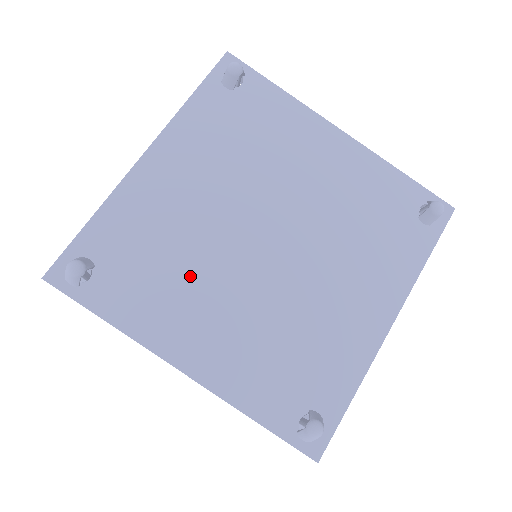
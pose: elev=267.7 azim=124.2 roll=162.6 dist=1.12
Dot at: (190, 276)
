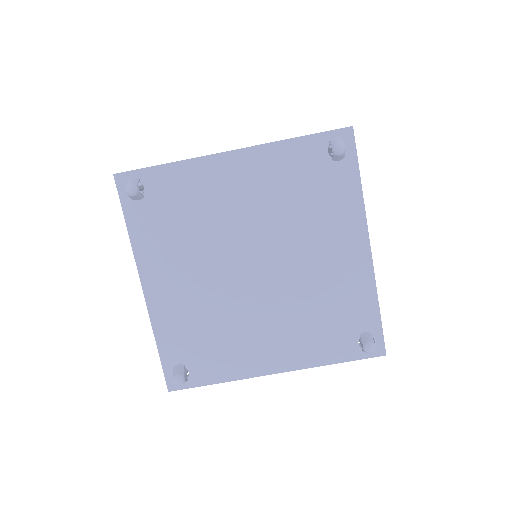
Dot at: (233, 327)
